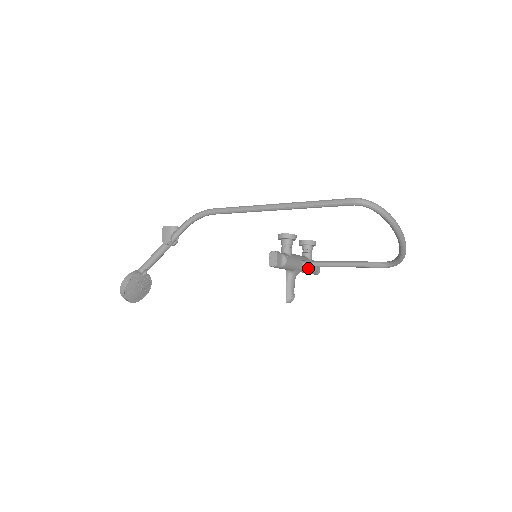
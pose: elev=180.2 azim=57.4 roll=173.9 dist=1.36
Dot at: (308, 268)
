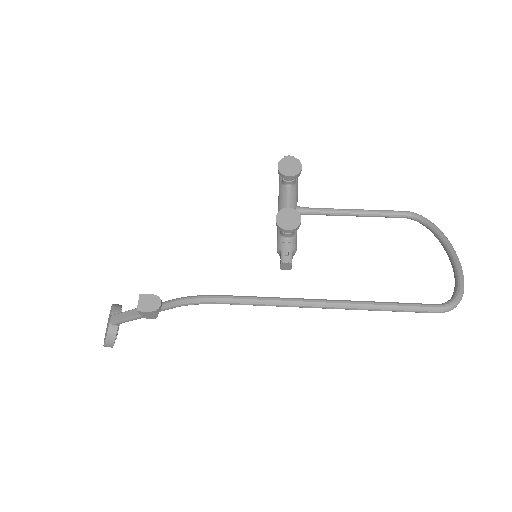
Dot at: occluded
